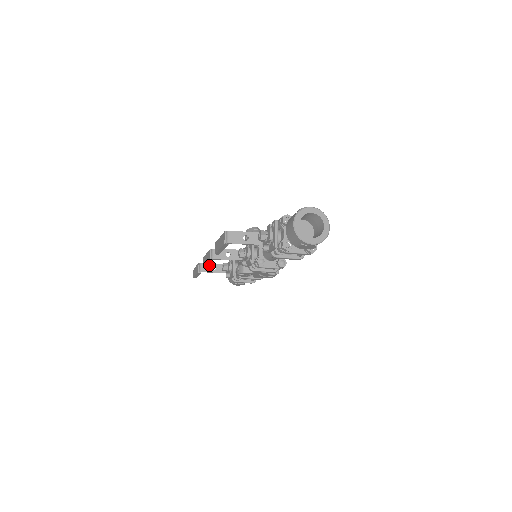
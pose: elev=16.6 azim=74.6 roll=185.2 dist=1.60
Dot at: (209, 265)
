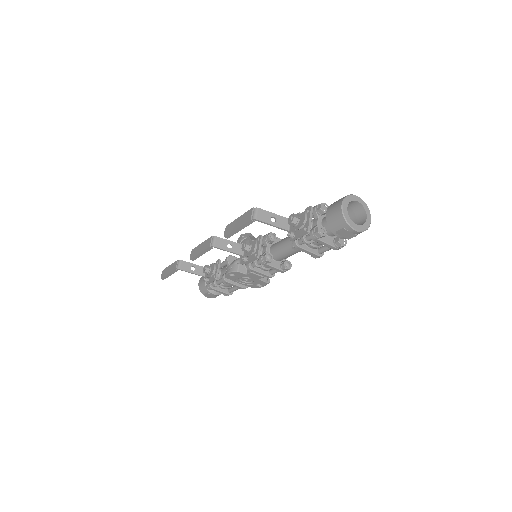
Dot at: (189, 264)
